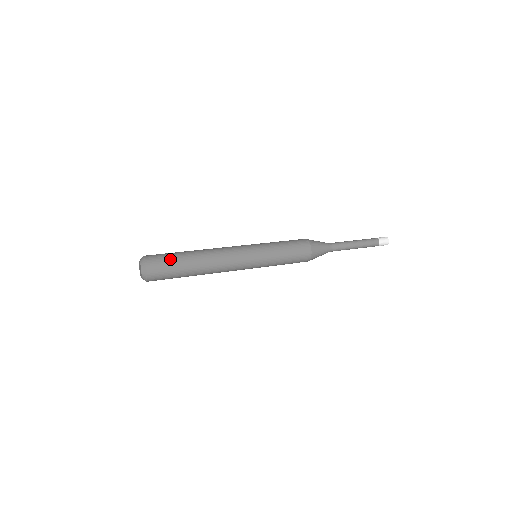
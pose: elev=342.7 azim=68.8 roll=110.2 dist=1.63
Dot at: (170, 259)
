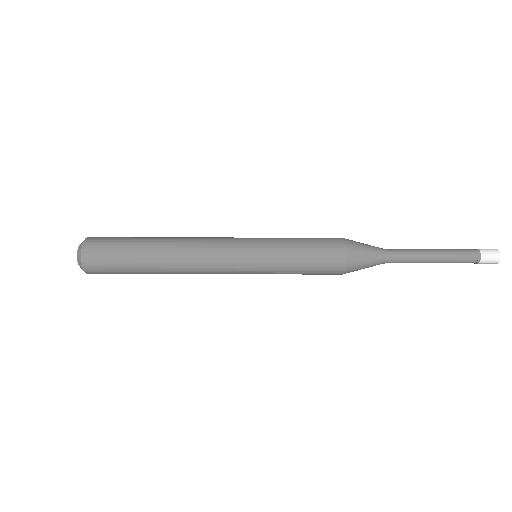
Dot at: (119, 240)
